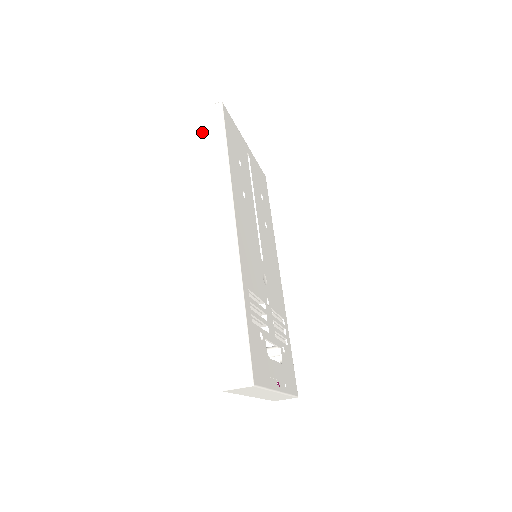
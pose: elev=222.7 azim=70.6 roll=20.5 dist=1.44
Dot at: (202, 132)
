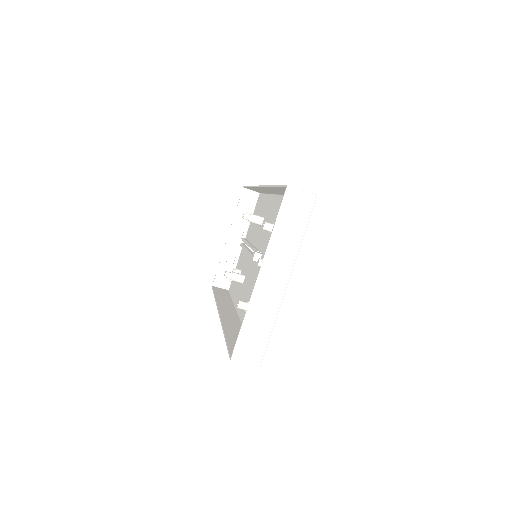
Dot at: occluded
